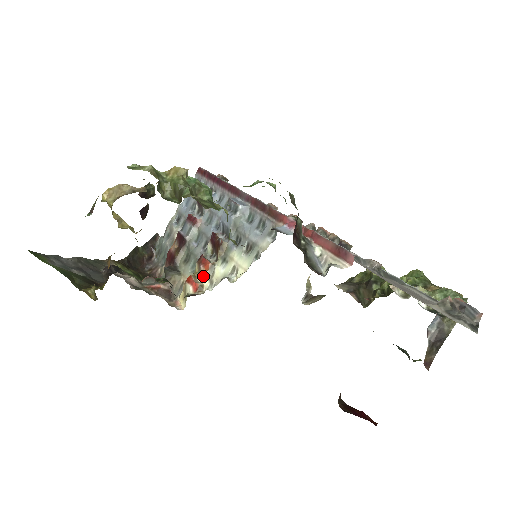
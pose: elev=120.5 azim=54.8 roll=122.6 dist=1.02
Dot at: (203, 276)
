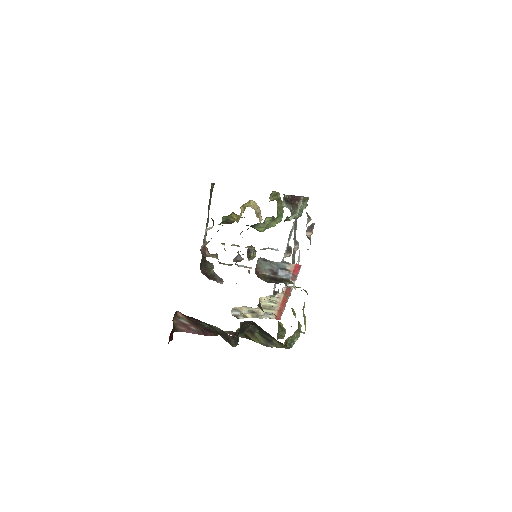
Dot at: occluded
